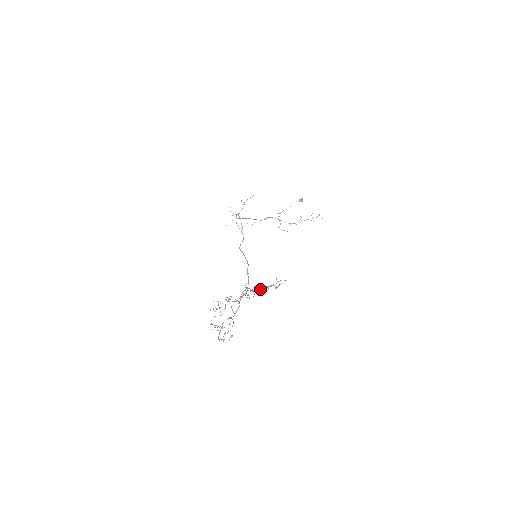
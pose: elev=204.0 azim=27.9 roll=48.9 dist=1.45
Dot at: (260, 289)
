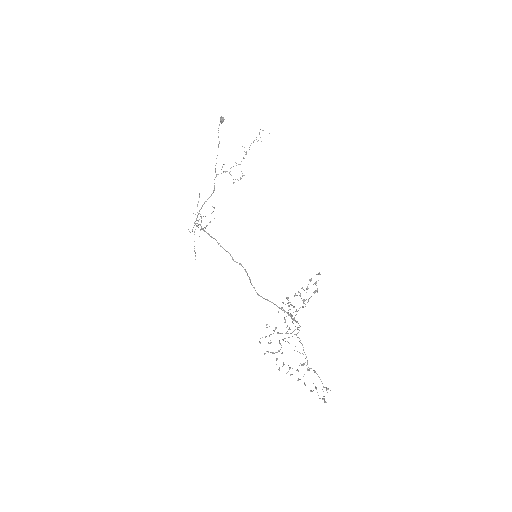
Dot at: occluded
